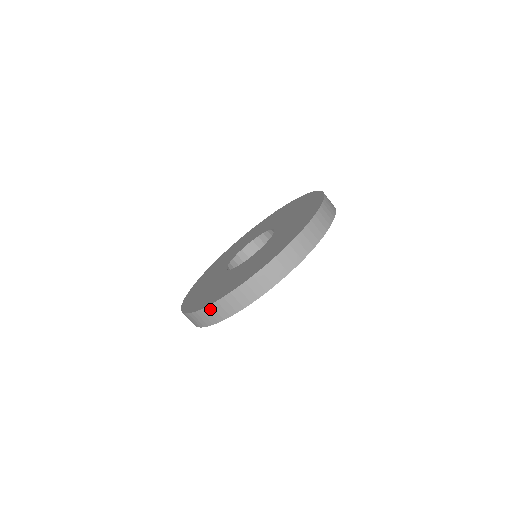
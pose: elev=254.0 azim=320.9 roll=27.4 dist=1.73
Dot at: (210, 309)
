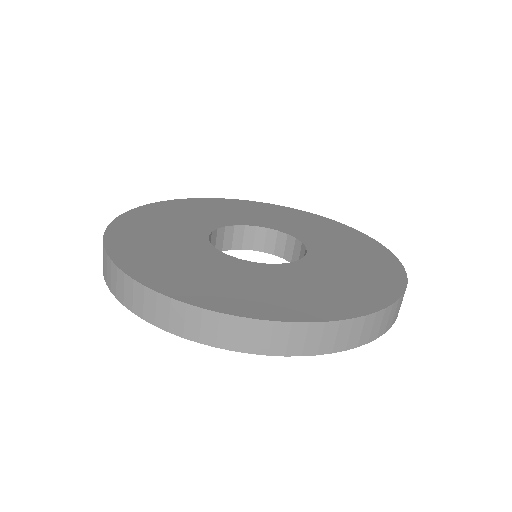
Dot at: (227, 321)
